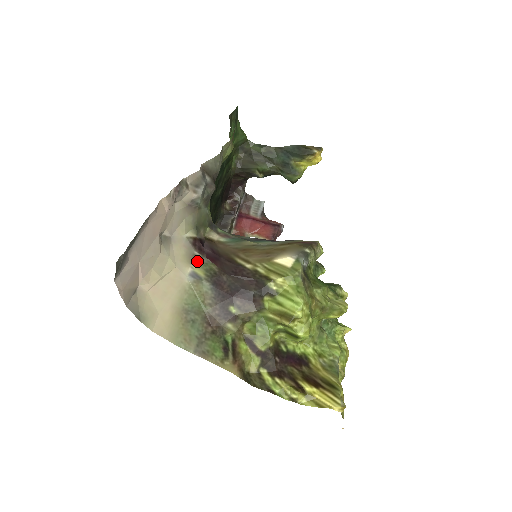
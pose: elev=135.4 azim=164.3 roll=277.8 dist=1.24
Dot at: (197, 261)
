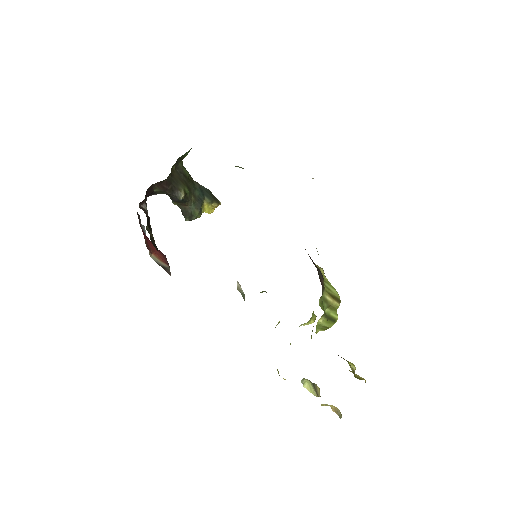
Dot at: occluded
